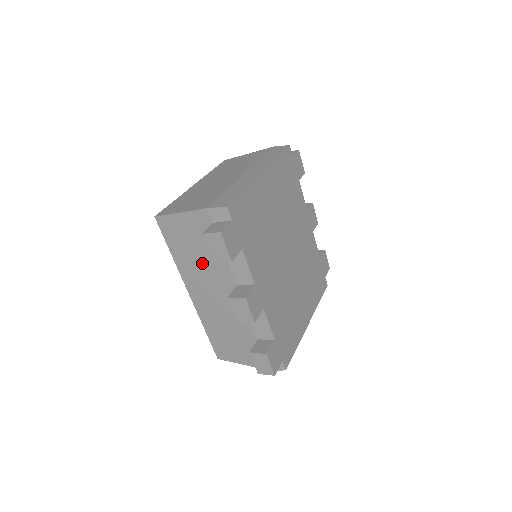
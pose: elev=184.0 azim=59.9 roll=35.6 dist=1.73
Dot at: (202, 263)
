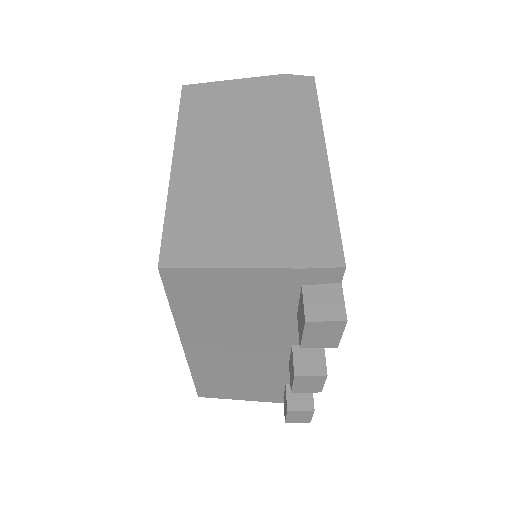
Dot at: (238, 324)
